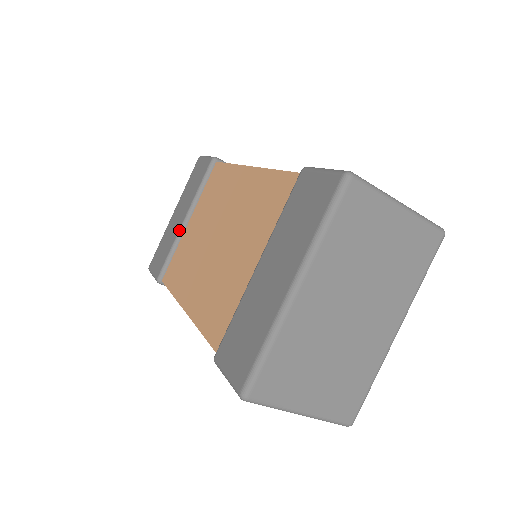
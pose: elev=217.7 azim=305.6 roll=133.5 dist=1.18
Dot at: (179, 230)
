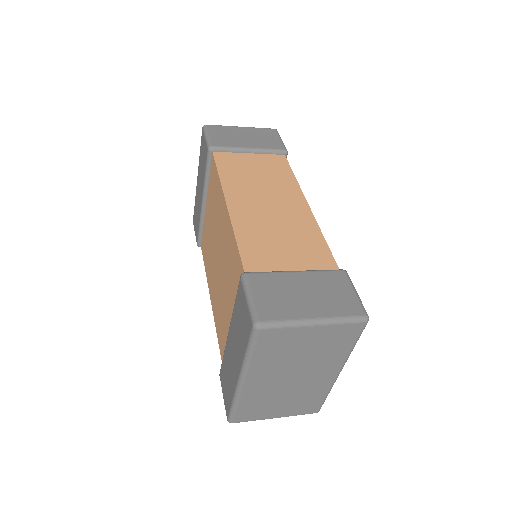
Dot at: (201, 210)
